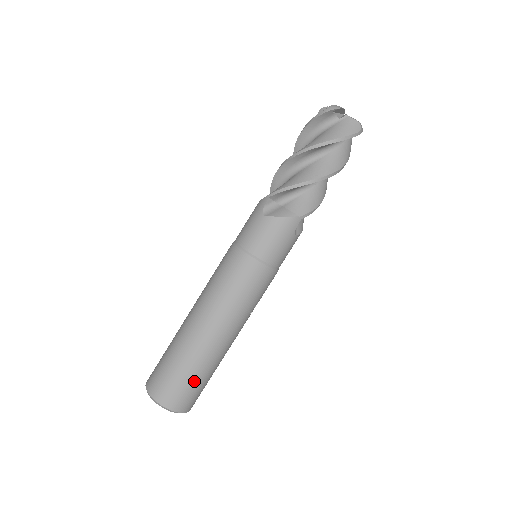
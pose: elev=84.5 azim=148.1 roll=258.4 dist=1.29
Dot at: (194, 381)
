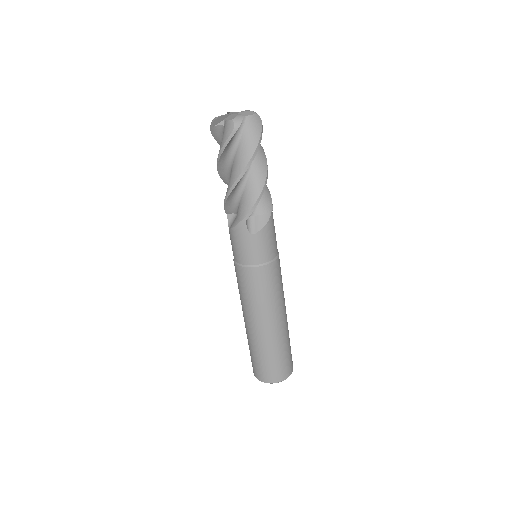
Dot at: (289, 350)
